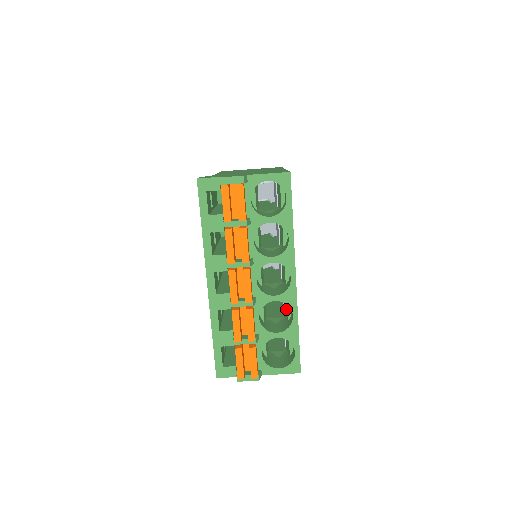
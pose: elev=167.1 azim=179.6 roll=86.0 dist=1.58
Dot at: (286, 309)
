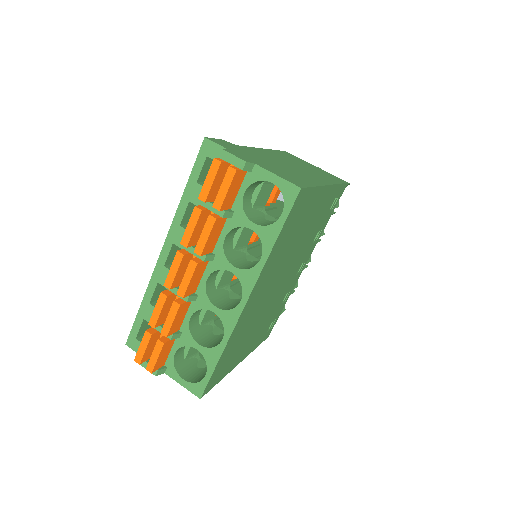
Dot at: occluded
